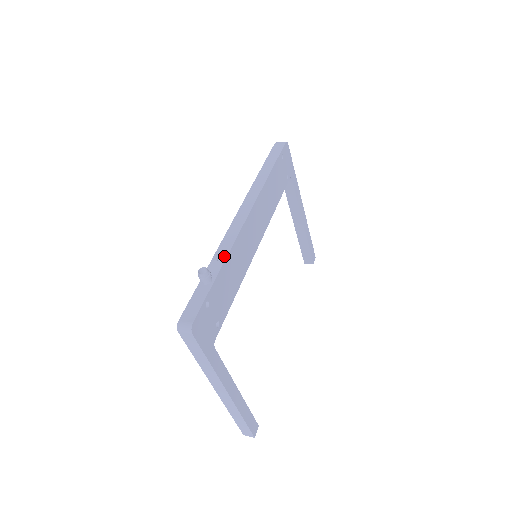
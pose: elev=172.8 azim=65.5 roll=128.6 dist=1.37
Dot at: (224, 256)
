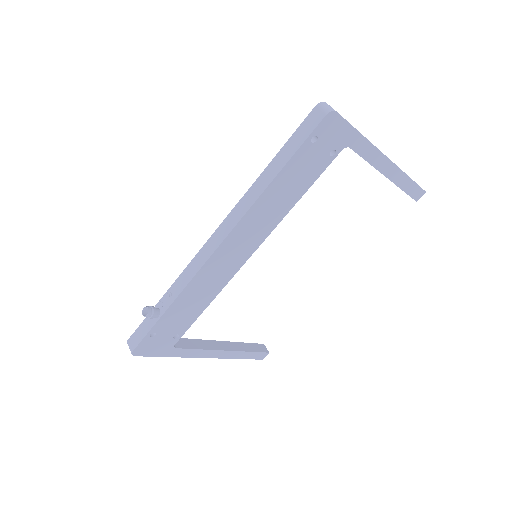
Dot at: (177, 293)
